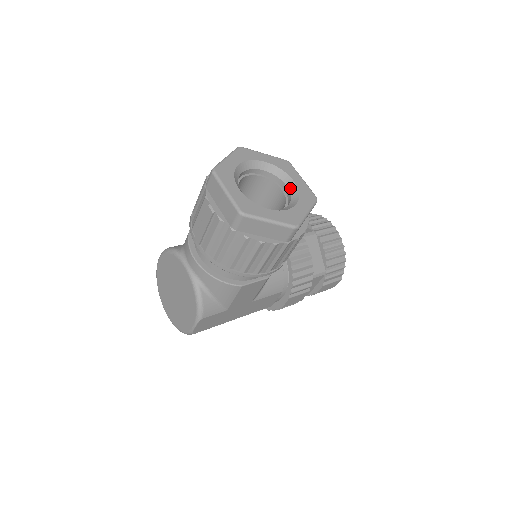
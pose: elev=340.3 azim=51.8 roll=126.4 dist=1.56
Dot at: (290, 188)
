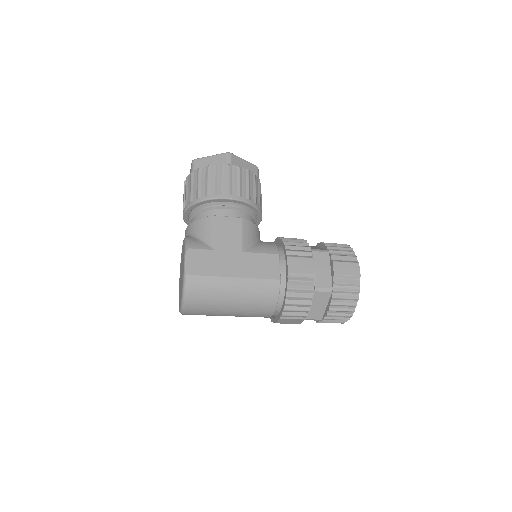
Dot at: occluded
